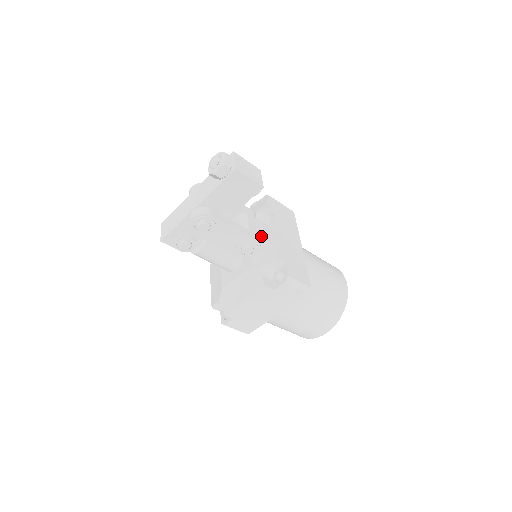
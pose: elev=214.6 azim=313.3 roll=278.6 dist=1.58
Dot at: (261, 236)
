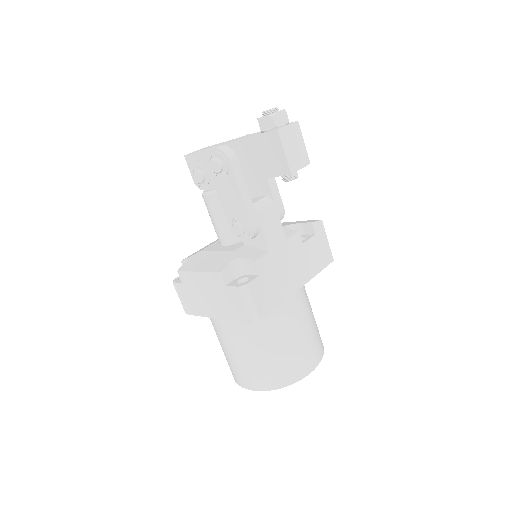
Dot at: (263, 230)
